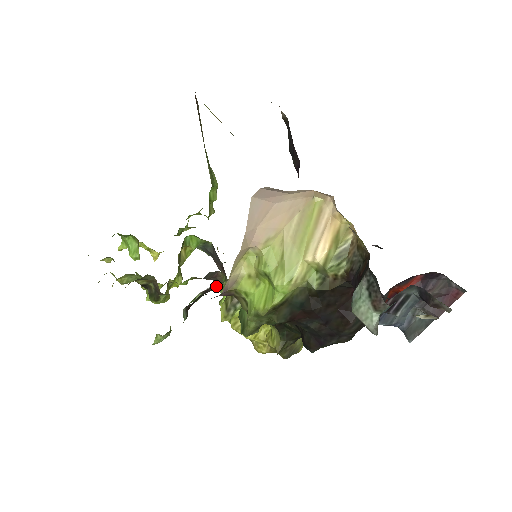
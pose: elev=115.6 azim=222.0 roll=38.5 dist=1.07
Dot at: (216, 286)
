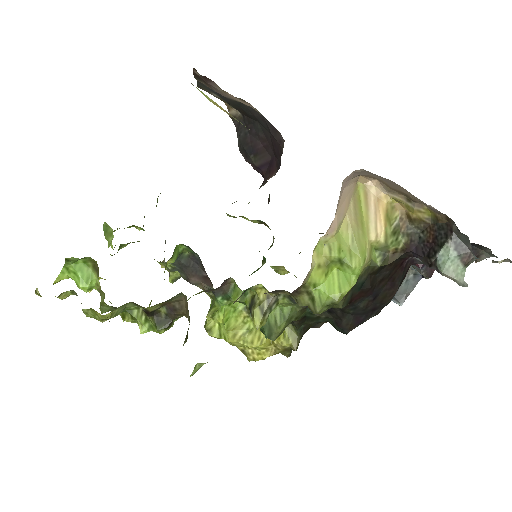
Dot at: (243, 292)
